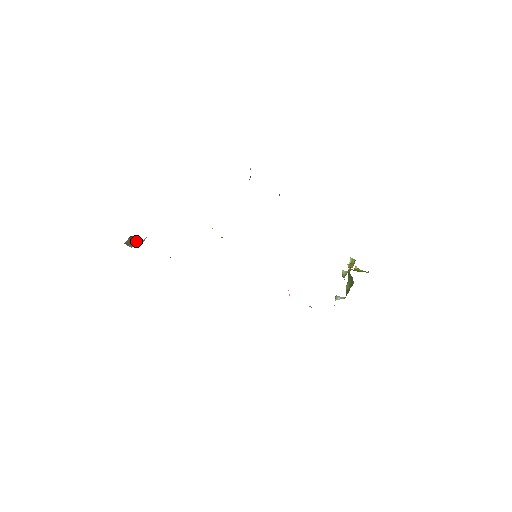
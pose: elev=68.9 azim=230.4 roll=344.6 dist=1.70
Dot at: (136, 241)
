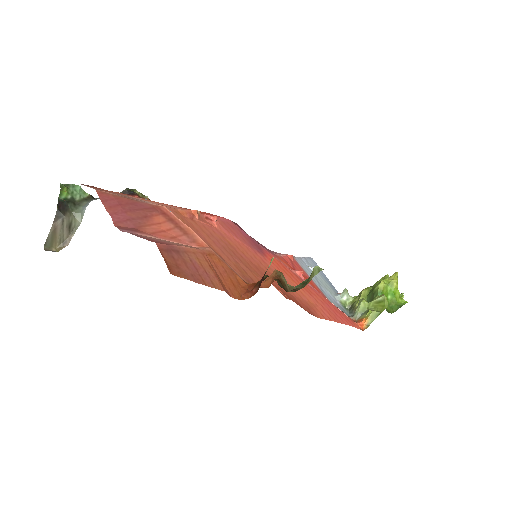
Dot at: (66, 226)
